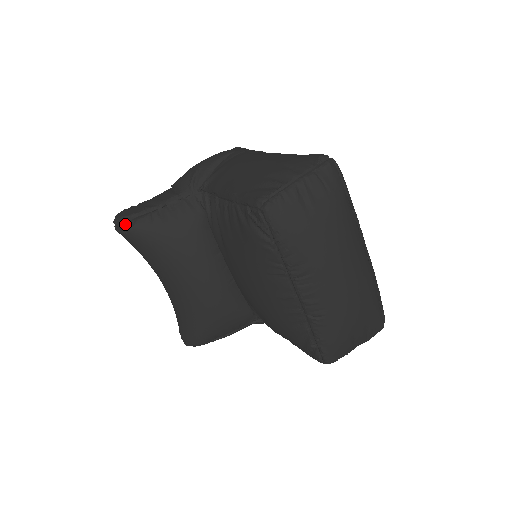
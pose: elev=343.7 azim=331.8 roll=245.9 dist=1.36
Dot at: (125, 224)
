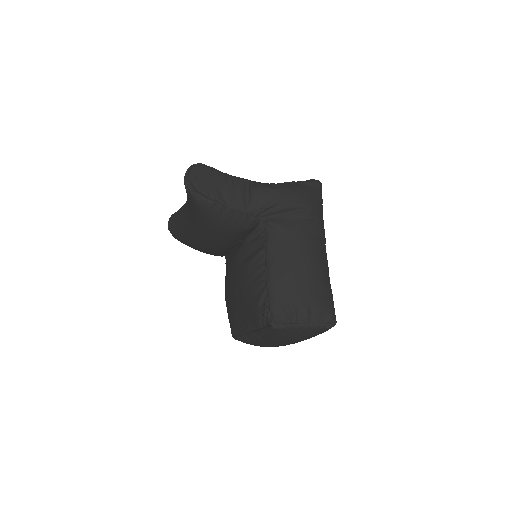
Dot at: (194, 190)
